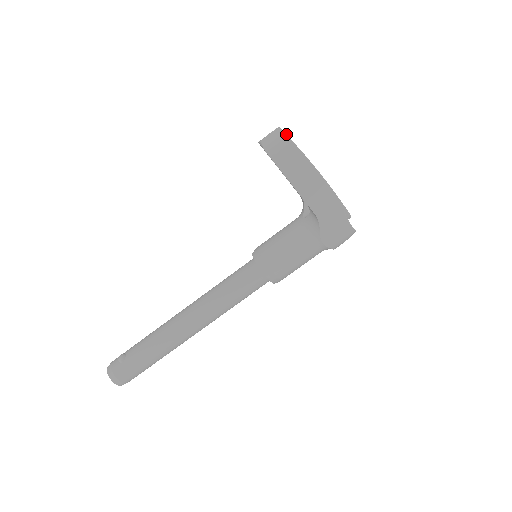
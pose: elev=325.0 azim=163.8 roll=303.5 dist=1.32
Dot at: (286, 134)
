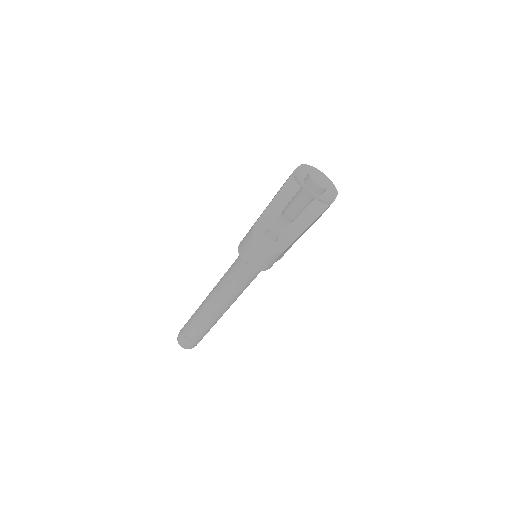
Dot at: (274, 252)
